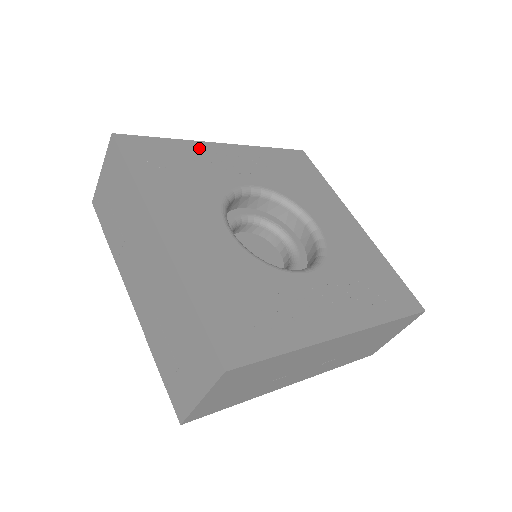
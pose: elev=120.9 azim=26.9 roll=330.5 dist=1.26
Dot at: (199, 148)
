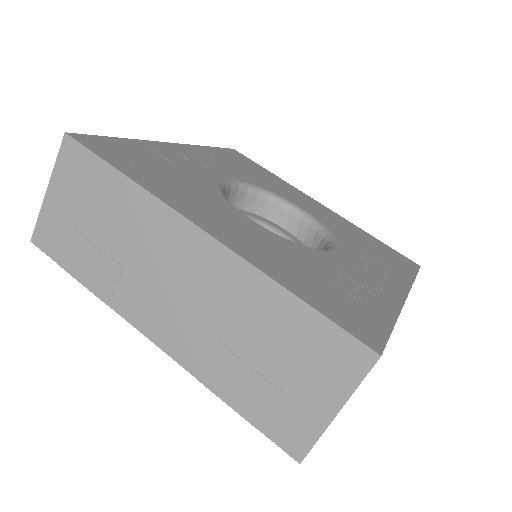
Dot at: (158, 147)
